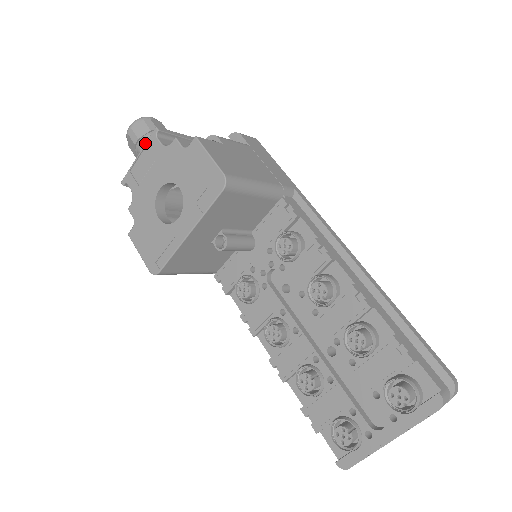
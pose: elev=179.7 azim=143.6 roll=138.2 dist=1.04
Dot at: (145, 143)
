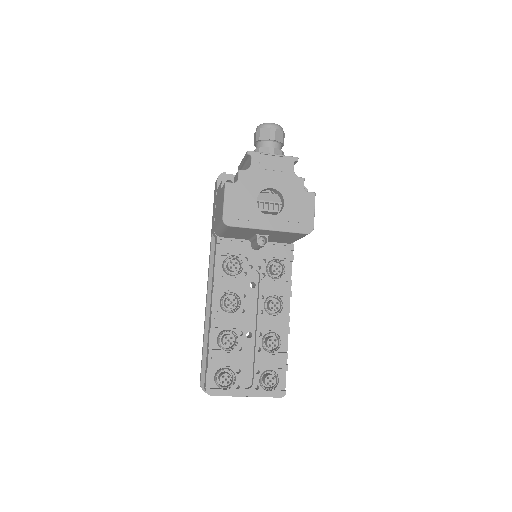
Dot at: occluded
